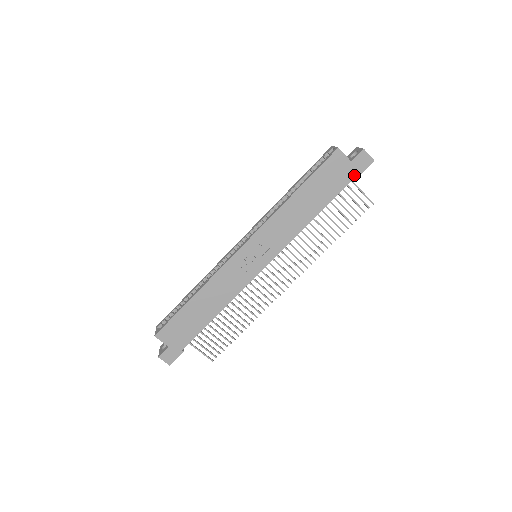
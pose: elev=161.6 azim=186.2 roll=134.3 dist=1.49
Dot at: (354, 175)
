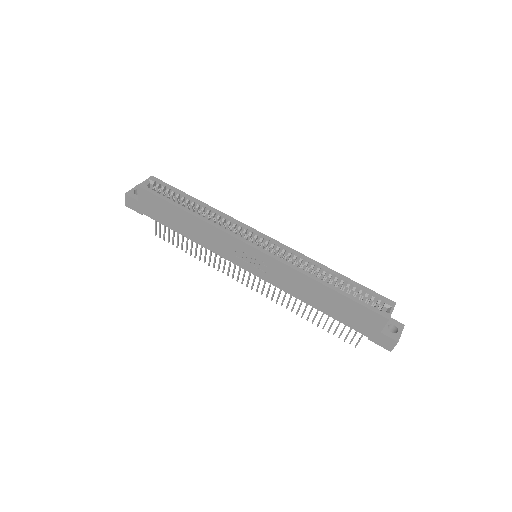
Dot at: (369, 336)
